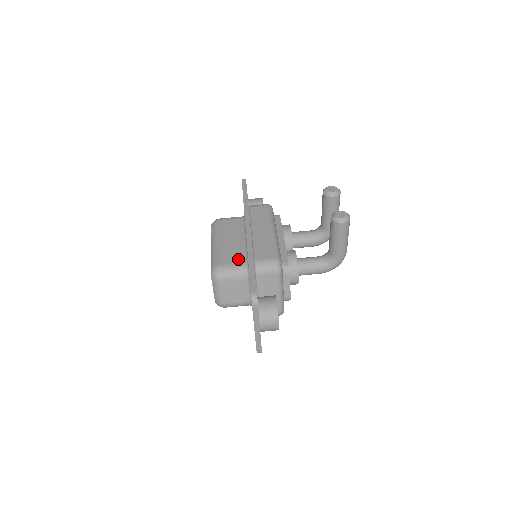
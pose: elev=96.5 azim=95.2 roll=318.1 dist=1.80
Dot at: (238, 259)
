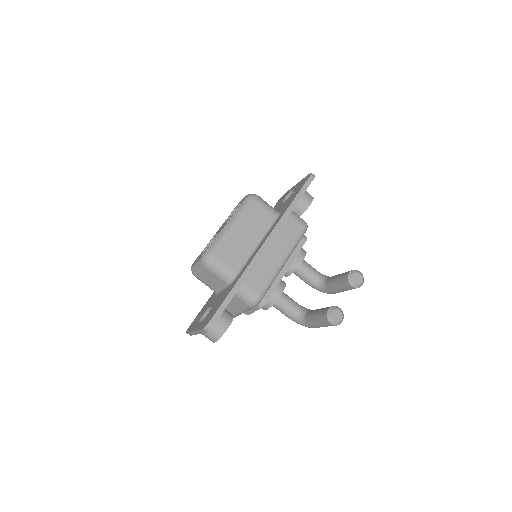
Dot at: (234, 263)
